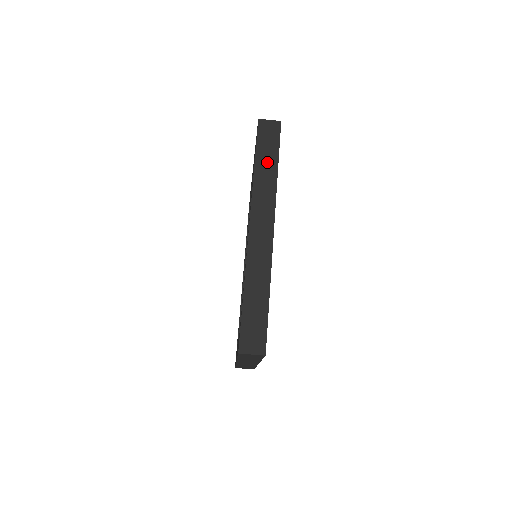
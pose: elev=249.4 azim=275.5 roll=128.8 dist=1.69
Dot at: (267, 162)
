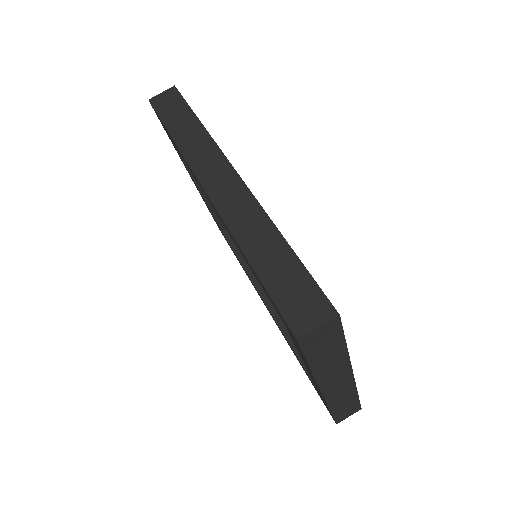
Dot at: (183, 124)
